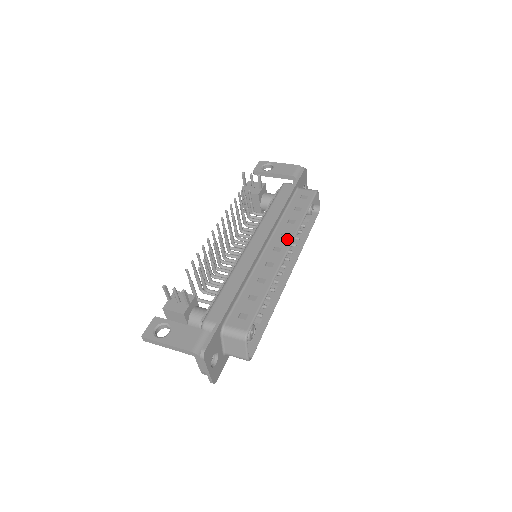
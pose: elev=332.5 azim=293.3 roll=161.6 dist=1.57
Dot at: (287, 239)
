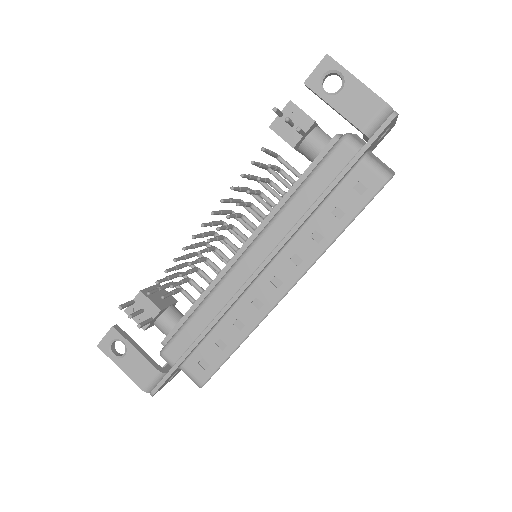
Dot at: (296, 270)
